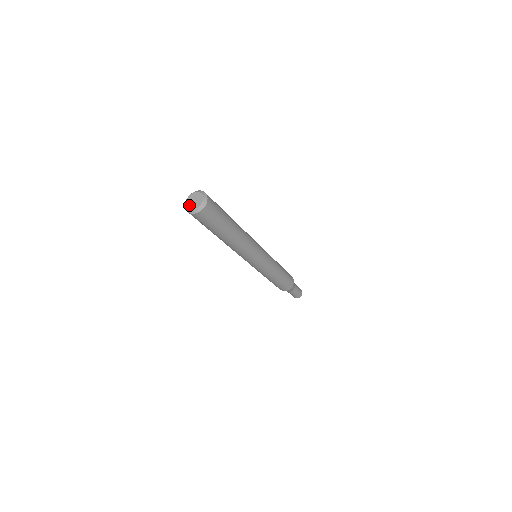
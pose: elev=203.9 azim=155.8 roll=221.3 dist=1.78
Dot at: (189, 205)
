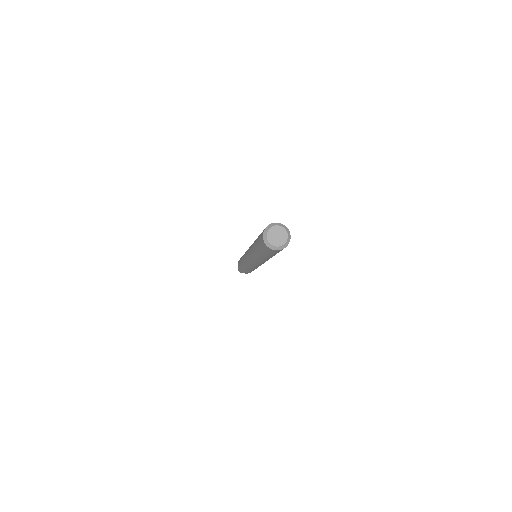
Dot at: (273, 242)
